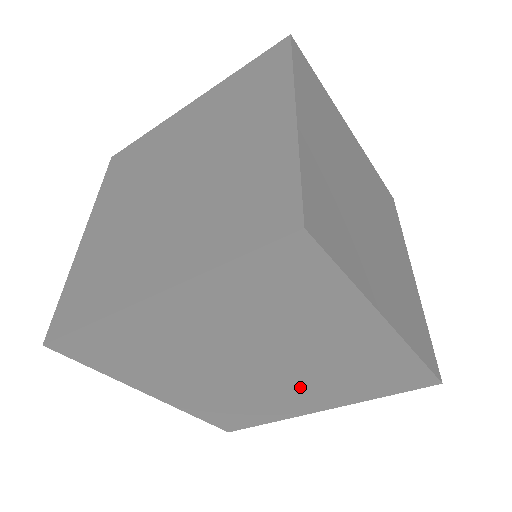
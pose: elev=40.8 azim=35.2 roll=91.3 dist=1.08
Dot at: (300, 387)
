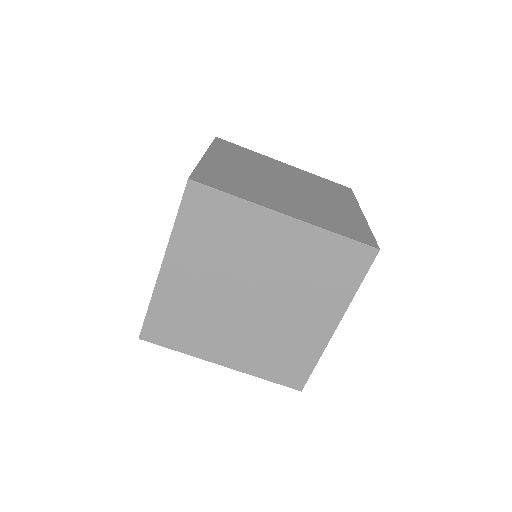
Dot at: (243, 335)
